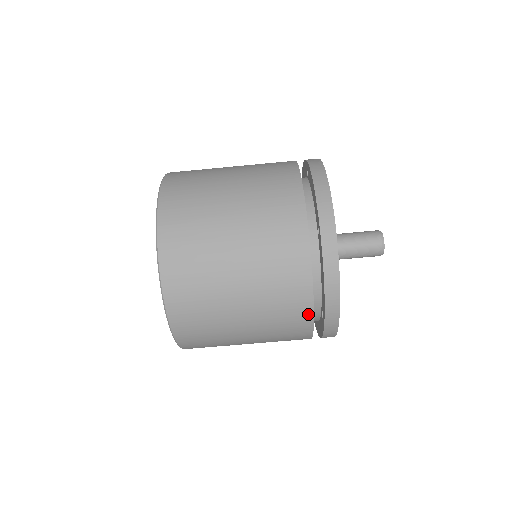
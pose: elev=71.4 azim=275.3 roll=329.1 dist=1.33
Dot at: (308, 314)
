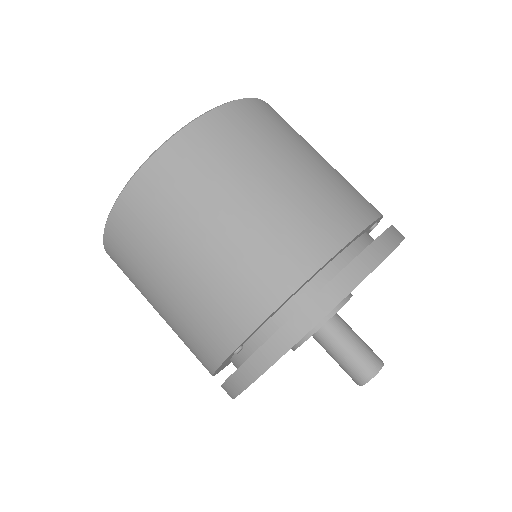
Dot at: (235, 338)
